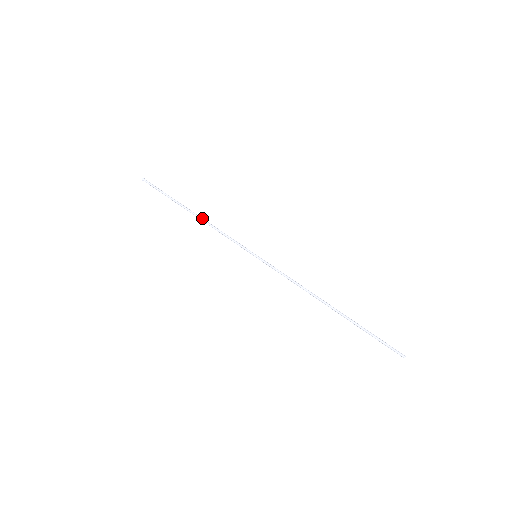
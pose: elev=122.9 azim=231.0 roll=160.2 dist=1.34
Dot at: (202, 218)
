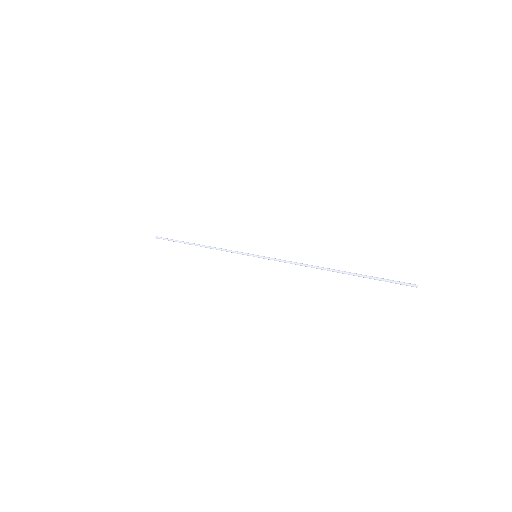
Dot at: occluded
